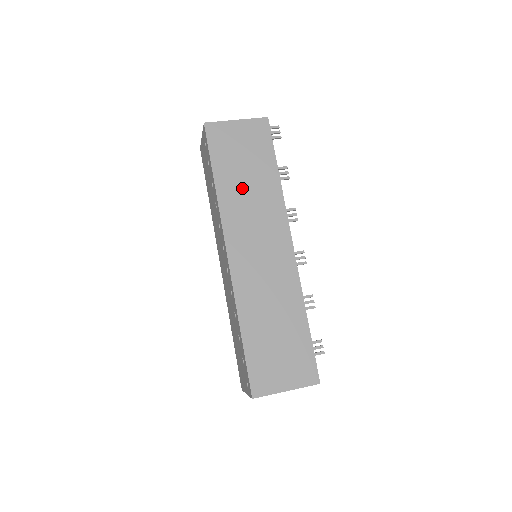
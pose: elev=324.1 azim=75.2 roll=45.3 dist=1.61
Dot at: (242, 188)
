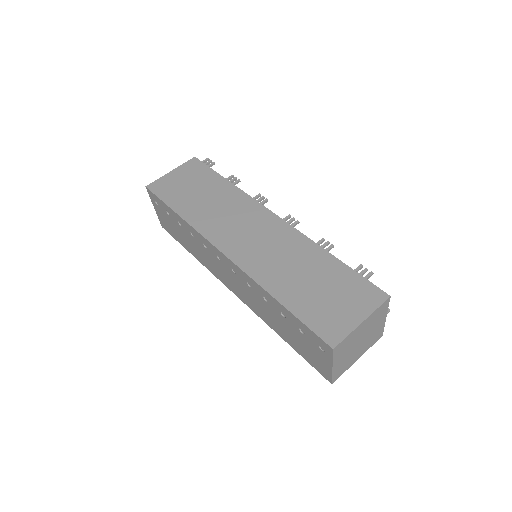
Dot at: (204, 205)
